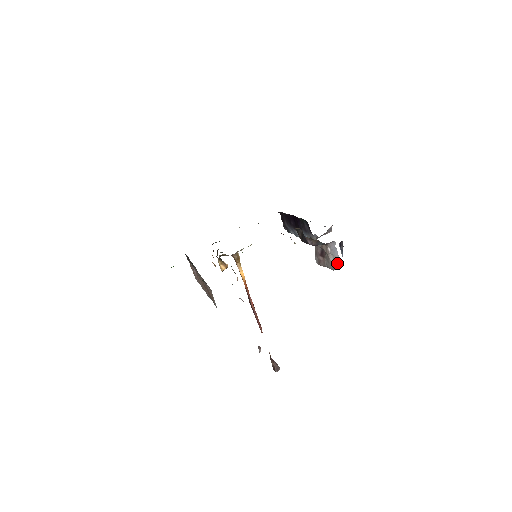
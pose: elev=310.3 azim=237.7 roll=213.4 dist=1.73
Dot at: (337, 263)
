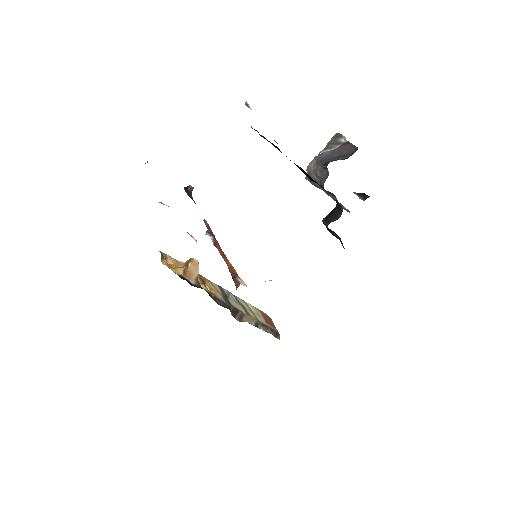
Dot at: occluded
